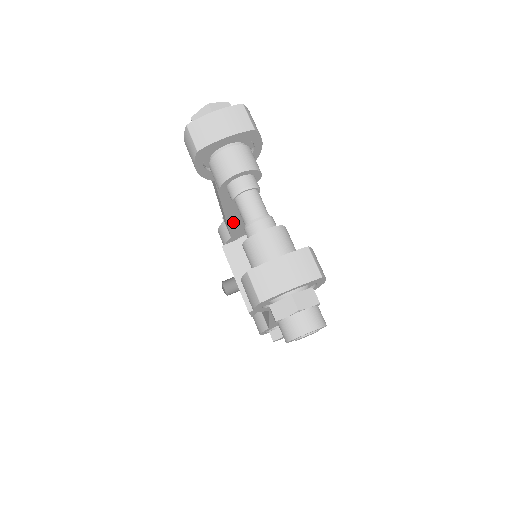
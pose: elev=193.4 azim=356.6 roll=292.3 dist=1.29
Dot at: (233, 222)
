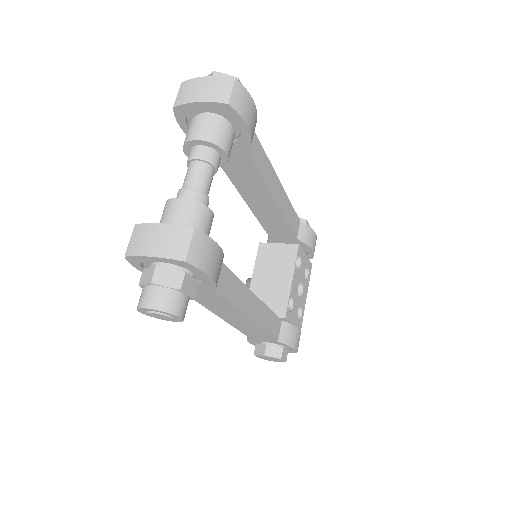
Dot at: (263, 218)
